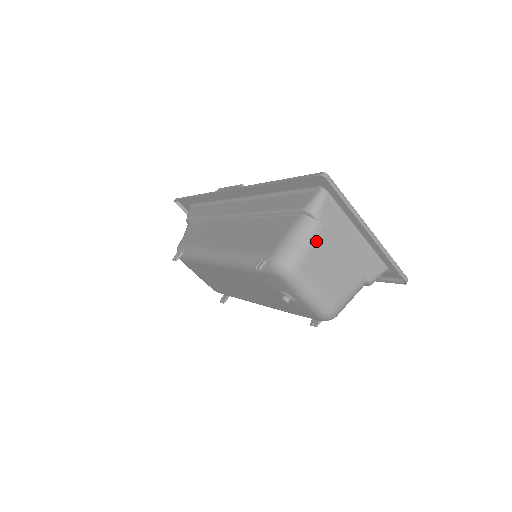
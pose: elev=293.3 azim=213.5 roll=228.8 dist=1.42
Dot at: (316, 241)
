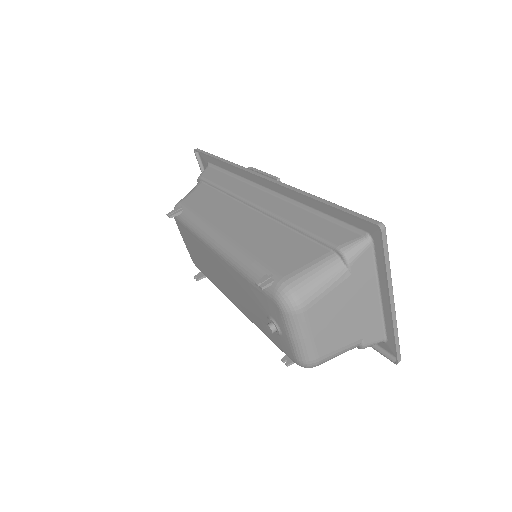
Dot at: (335, 288)
